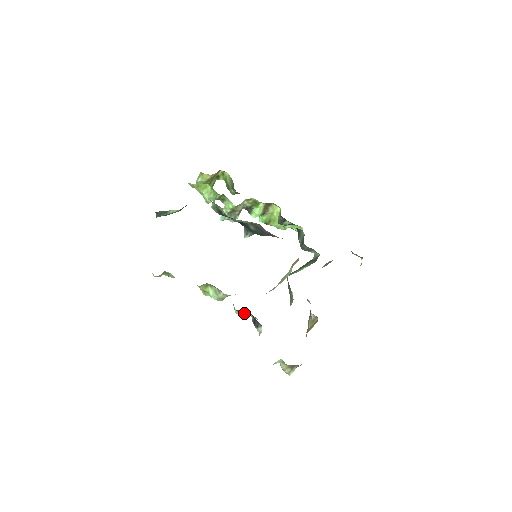
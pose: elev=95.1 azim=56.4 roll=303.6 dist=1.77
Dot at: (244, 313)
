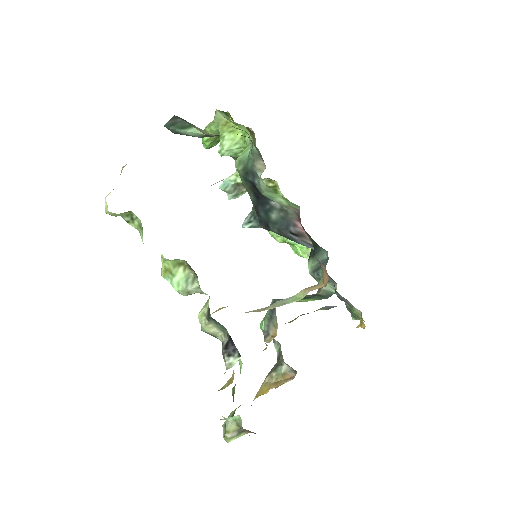
Dot at: (213, 327)
